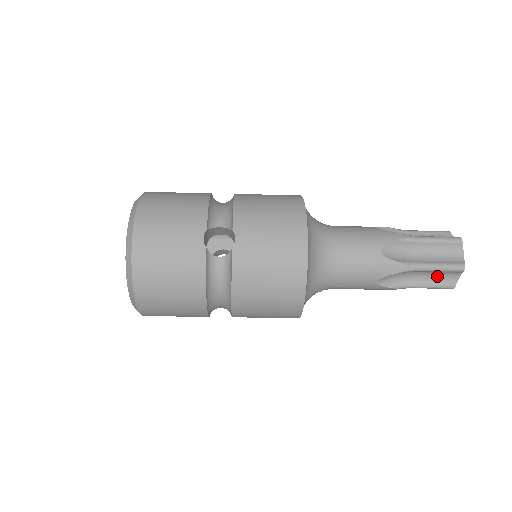
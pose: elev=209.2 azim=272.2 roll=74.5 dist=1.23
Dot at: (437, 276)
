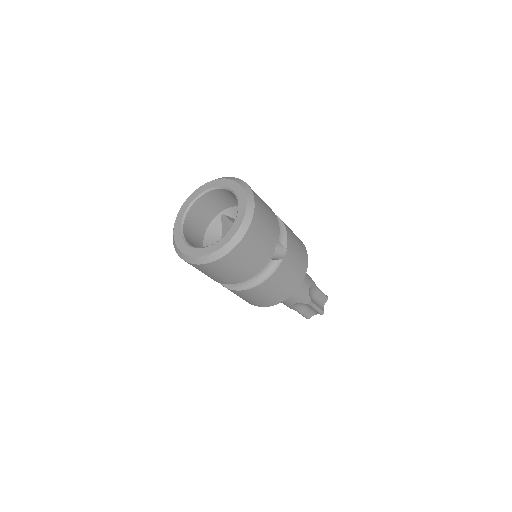
Dot at: (309, 311)
